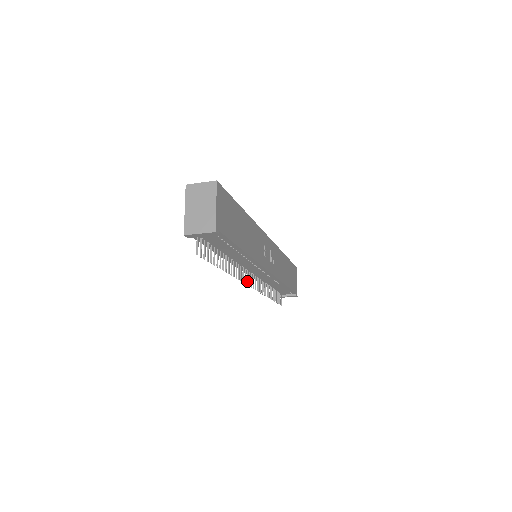
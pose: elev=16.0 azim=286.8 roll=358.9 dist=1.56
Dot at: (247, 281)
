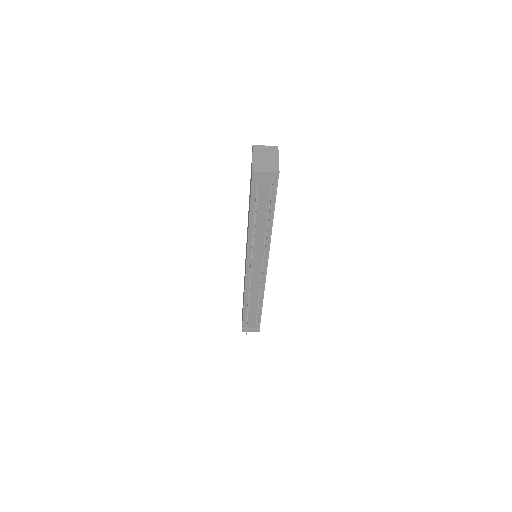
Dot at: (251, 269)
